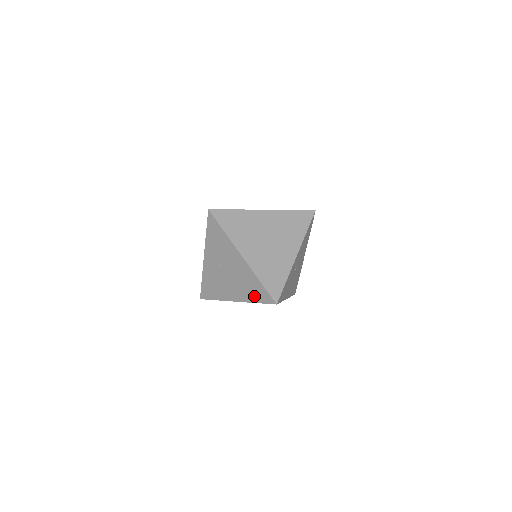
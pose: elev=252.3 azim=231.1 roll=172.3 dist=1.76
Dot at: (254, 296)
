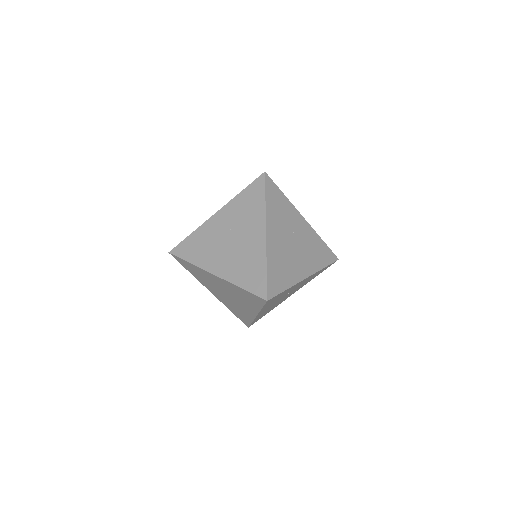
Dot at: (235, 312)
